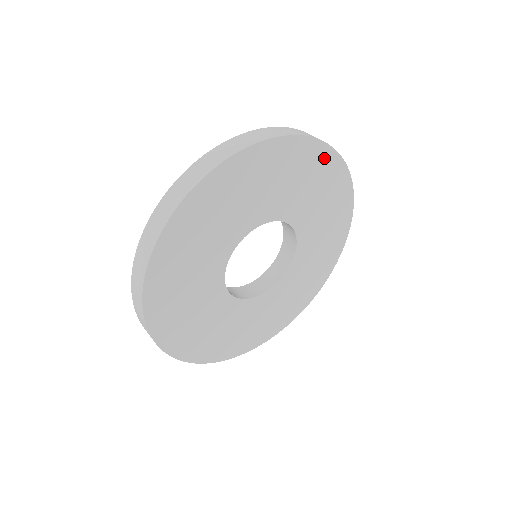
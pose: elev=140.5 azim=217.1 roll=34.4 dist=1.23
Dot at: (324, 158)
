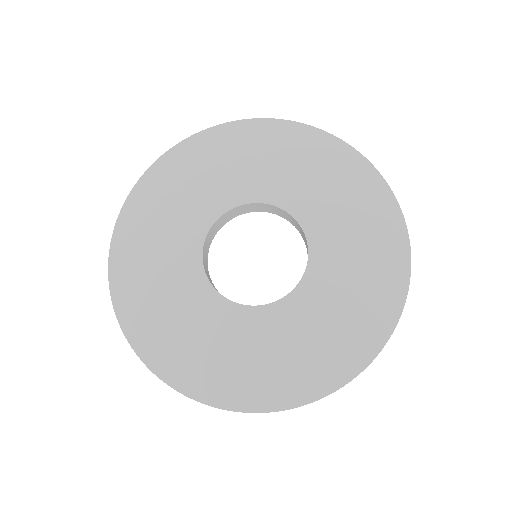
Dot at: (270, 131)
